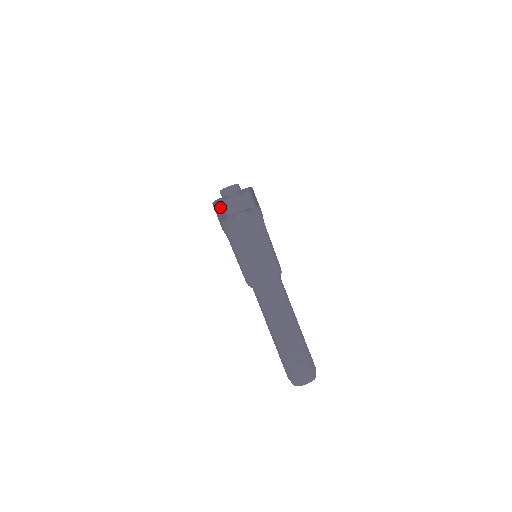
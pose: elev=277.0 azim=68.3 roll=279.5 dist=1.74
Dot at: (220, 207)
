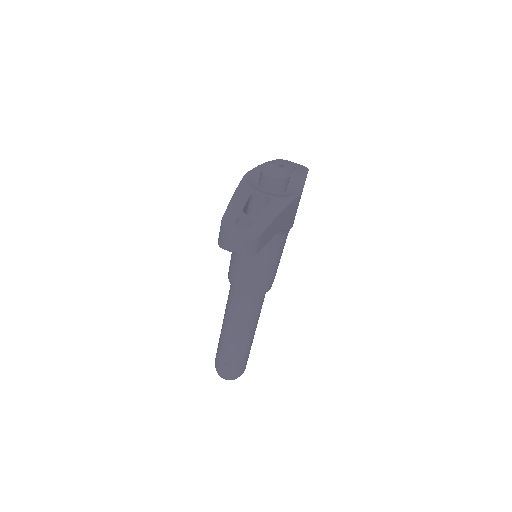
Dot at: occluded
